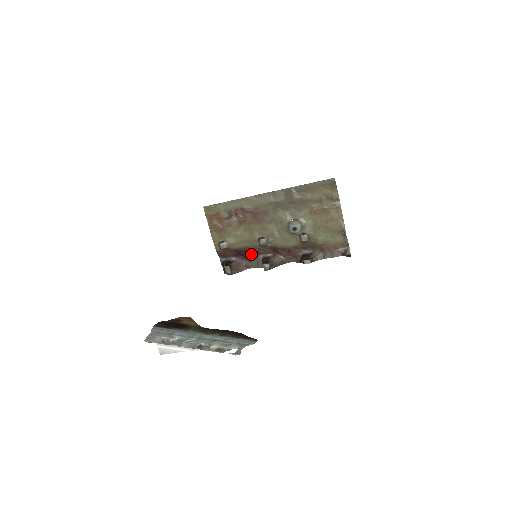
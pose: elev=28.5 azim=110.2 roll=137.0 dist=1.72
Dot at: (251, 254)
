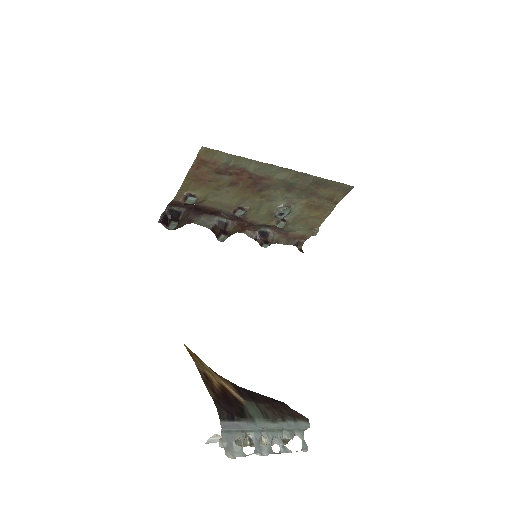
Dot at: (208, 212)
